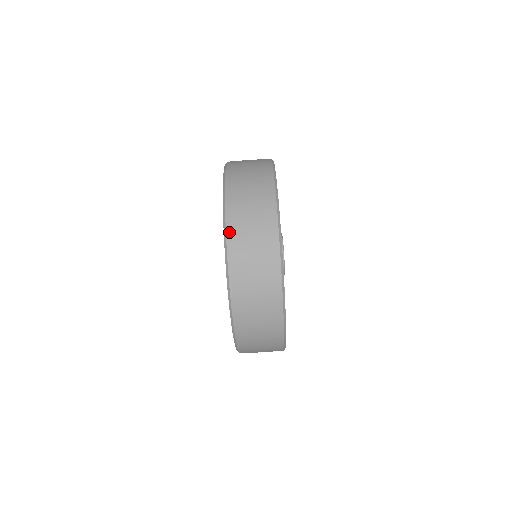
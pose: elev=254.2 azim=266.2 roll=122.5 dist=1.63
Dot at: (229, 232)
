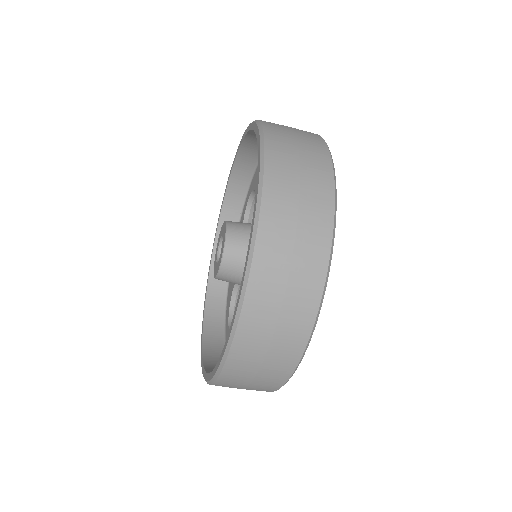
Dot at: (229, 363)
